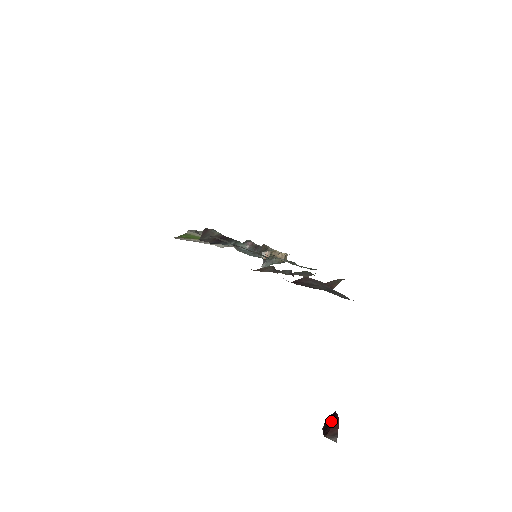
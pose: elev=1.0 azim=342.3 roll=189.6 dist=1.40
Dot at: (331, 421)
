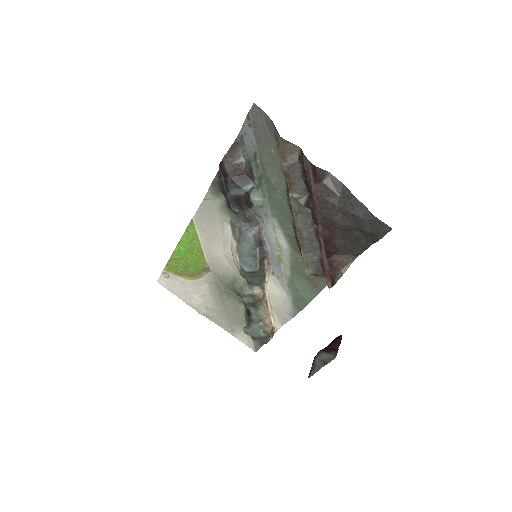
Dot at: occluded
